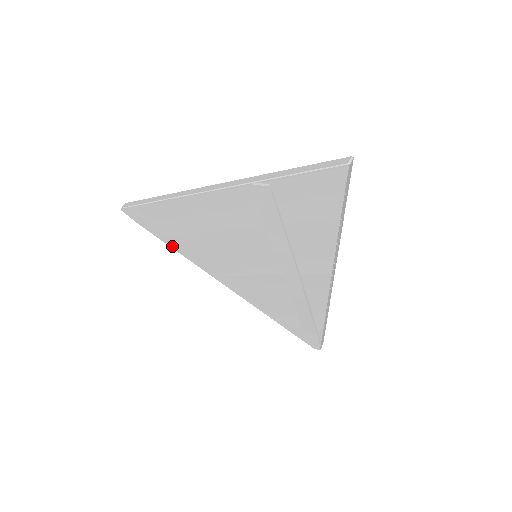
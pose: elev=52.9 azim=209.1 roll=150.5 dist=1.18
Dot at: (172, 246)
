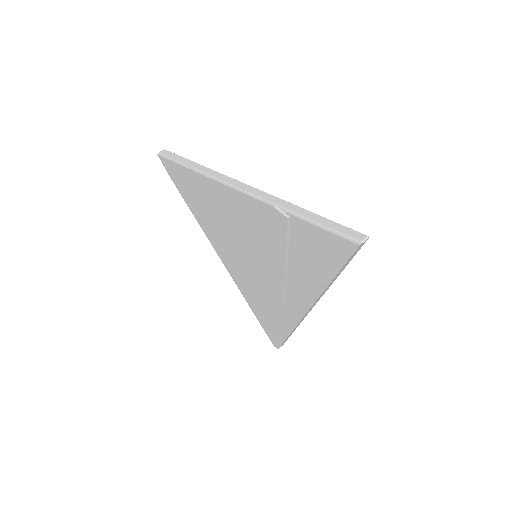
Dot at: (189, 206)
